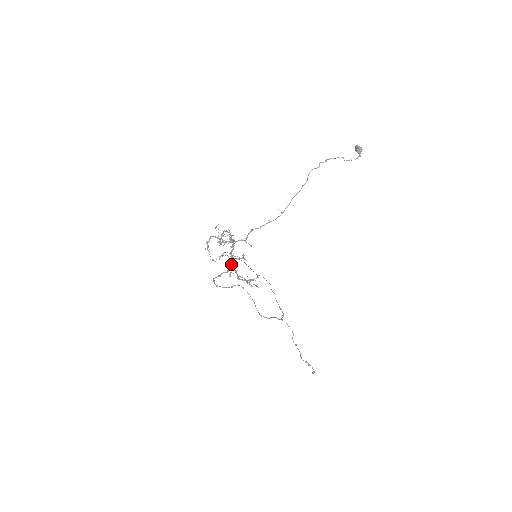
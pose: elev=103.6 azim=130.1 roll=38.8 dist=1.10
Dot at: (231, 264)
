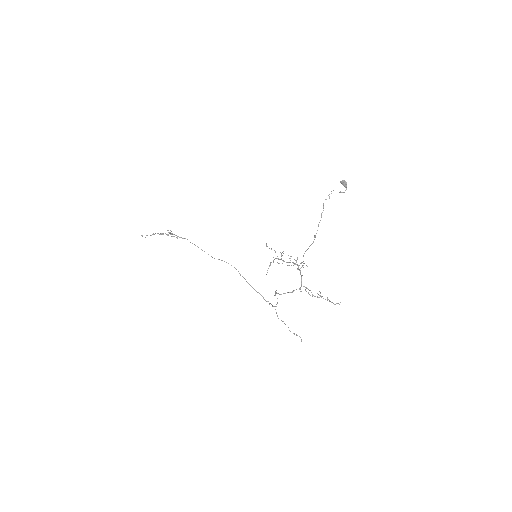
Dot at: occluded
